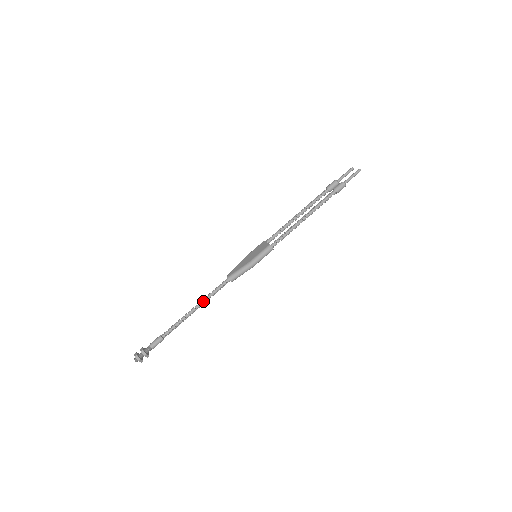
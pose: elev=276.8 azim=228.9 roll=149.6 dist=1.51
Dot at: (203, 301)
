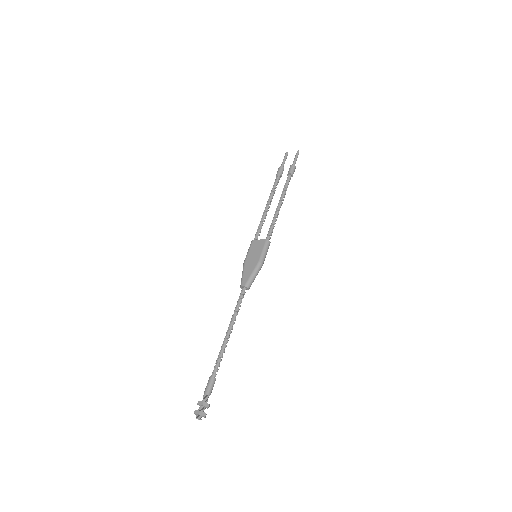
Dot at: (233, 320)
